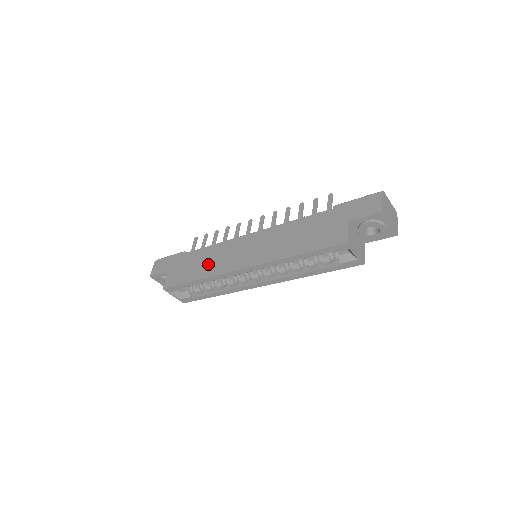
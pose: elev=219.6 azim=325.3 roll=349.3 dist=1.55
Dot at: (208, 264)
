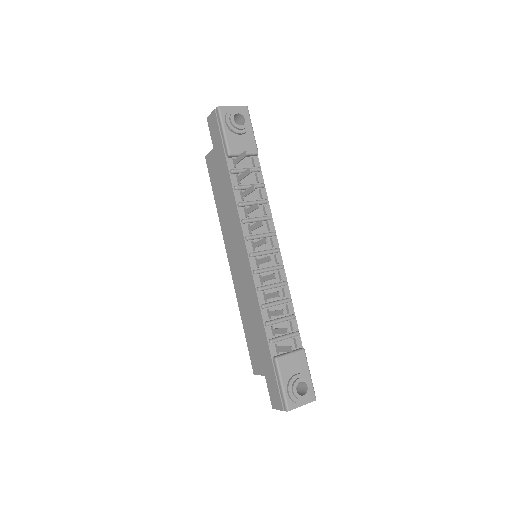
Dot at: (225, 212)
